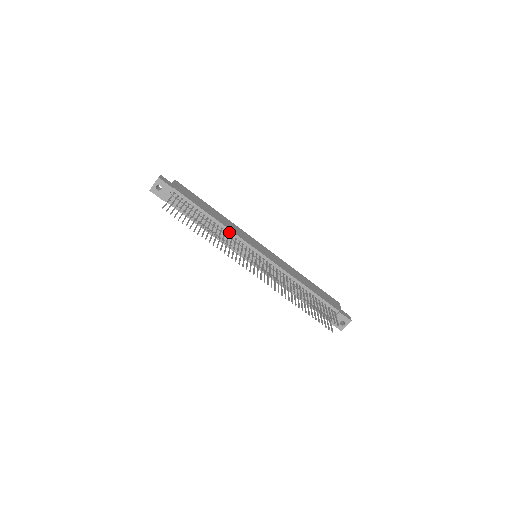
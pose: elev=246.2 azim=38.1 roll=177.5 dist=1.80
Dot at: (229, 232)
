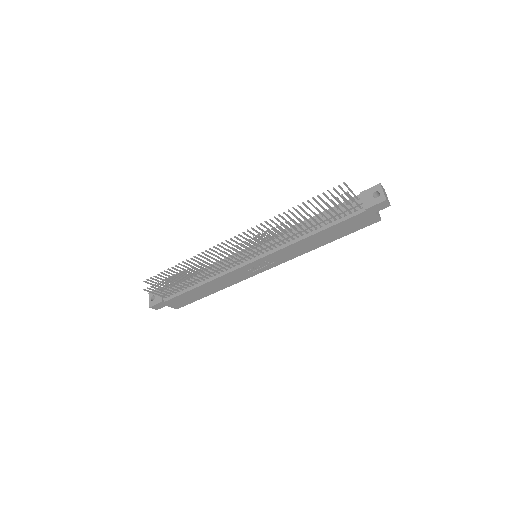
Dot at: occluded
